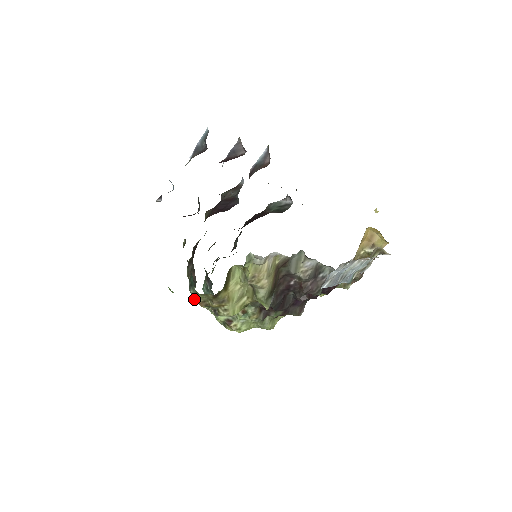
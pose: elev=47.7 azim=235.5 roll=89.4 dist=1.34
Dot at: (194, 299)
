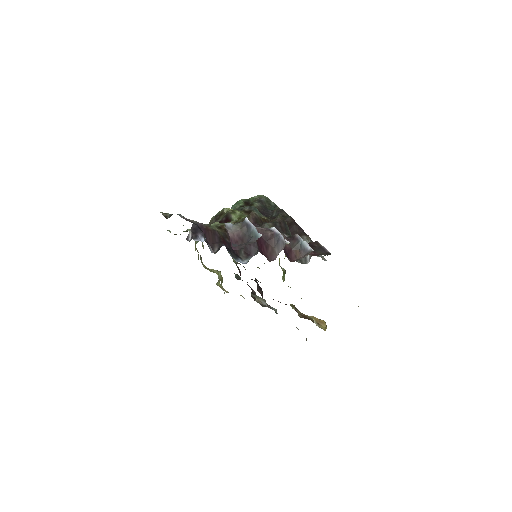
Dot at: (195, 242)
